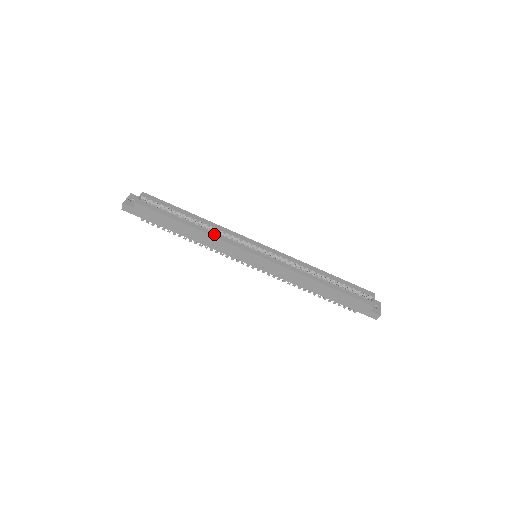
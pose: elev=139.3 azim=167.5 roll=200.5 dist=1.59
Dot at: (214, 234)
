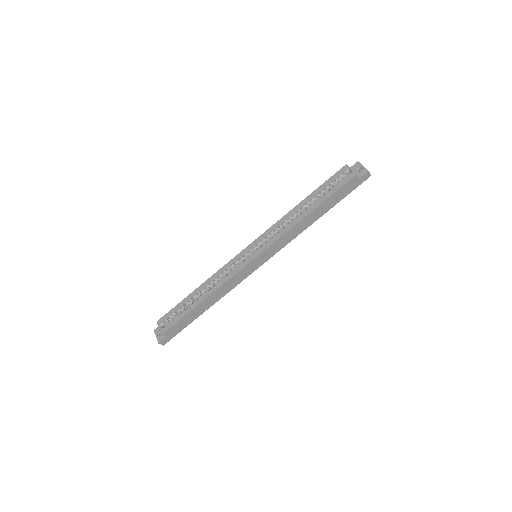
Dot at: (219, 285)
